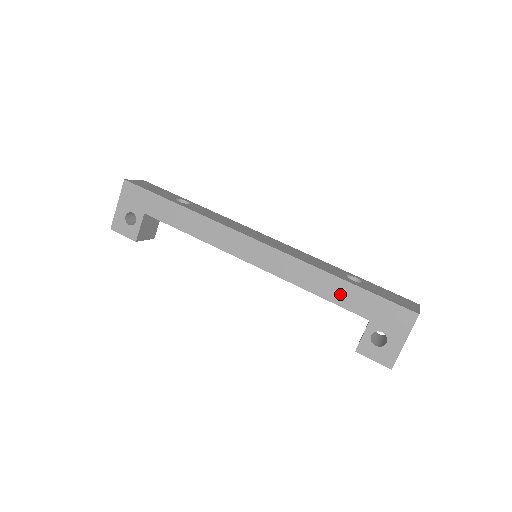
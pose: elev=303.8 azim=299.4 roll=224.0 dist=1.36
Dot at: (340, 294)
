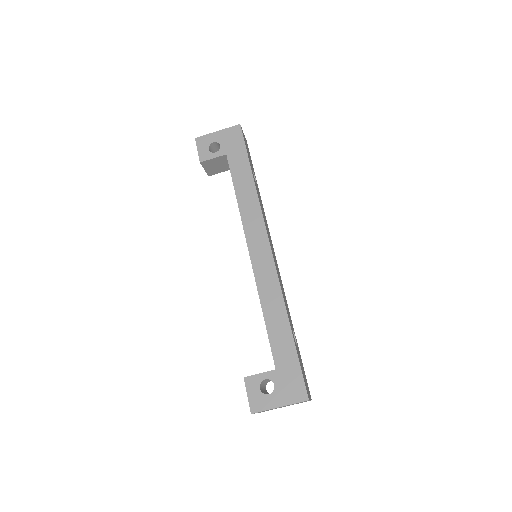
Dot at: (278, 334)
